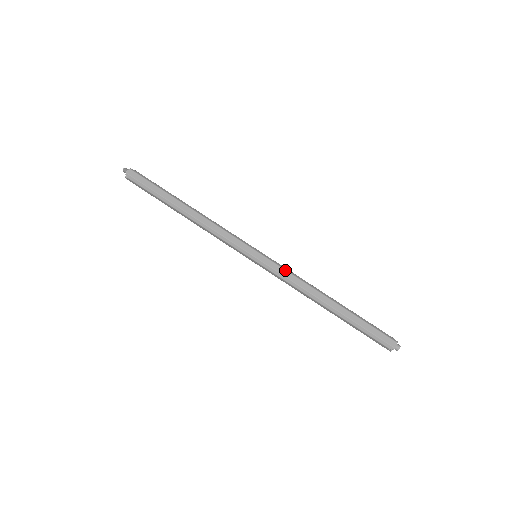
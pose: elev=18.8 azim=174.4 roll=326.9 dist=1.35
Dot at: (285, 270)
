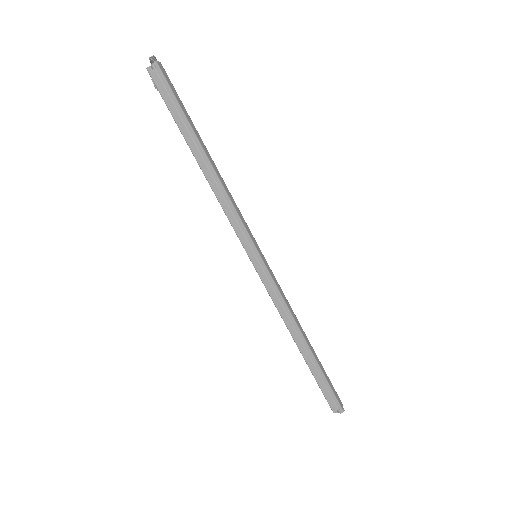
Dot at: occluded
